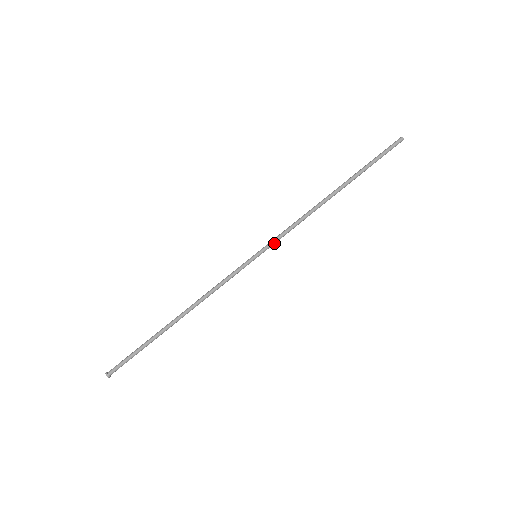
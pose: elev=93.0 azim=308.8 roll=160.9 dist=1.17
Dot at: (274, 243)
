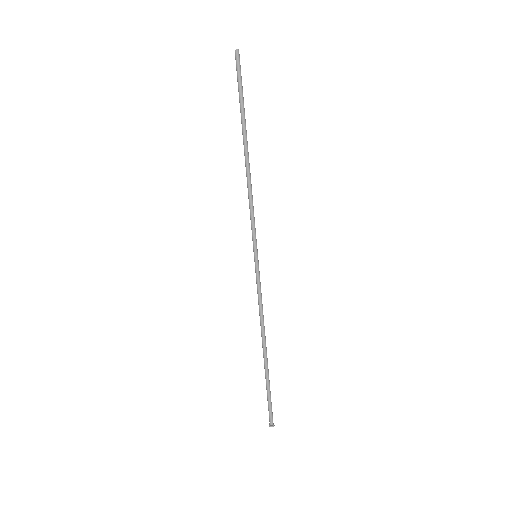
Dot at: (254, 234)
